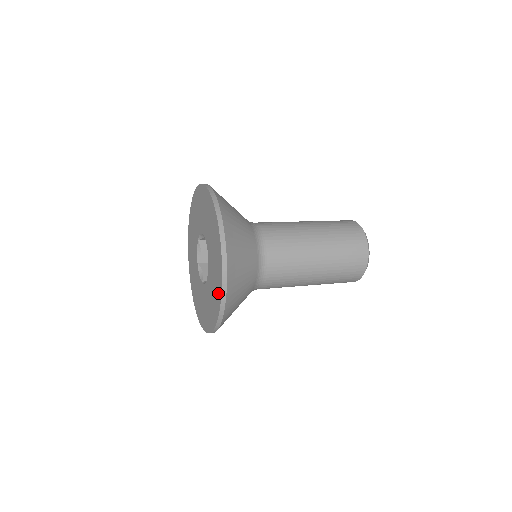
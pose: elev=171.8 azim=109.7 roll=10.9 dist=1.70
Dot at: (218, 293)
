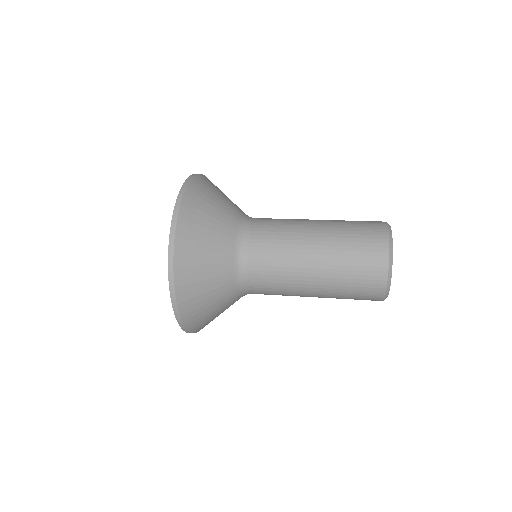
Dot at: occluded
